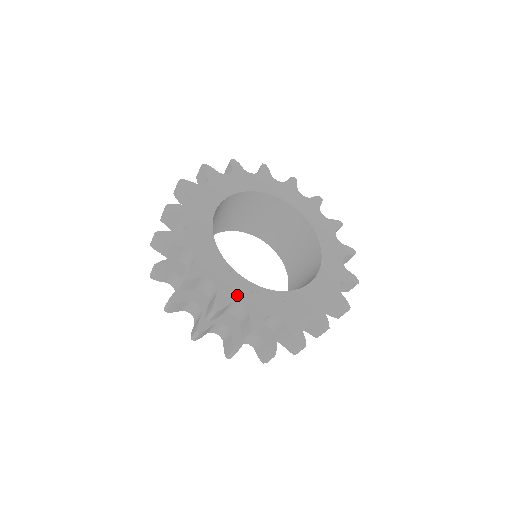
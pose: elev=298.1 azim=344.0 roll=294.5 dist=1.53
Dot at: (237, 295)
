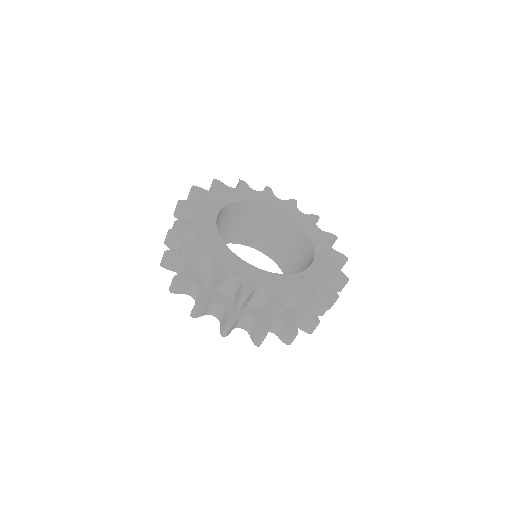
Dot at: (258, 282)
